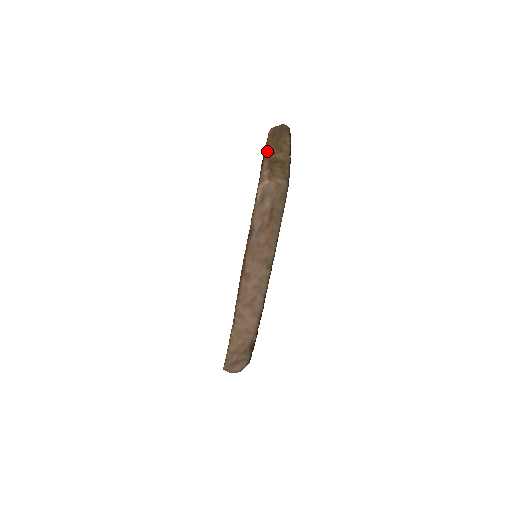
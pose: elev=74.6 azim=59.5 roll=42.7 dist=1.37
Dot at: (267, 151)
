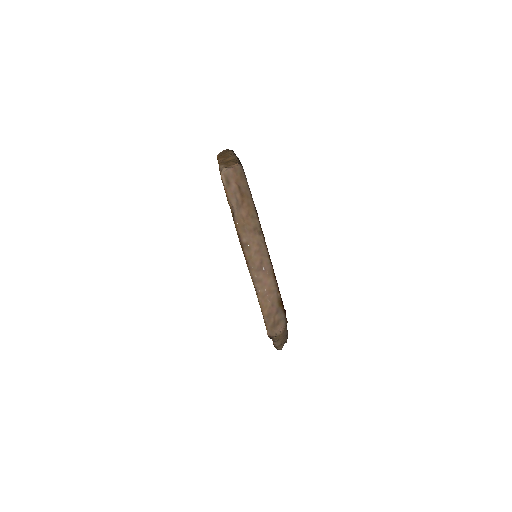
Dot at: (219, 161)
